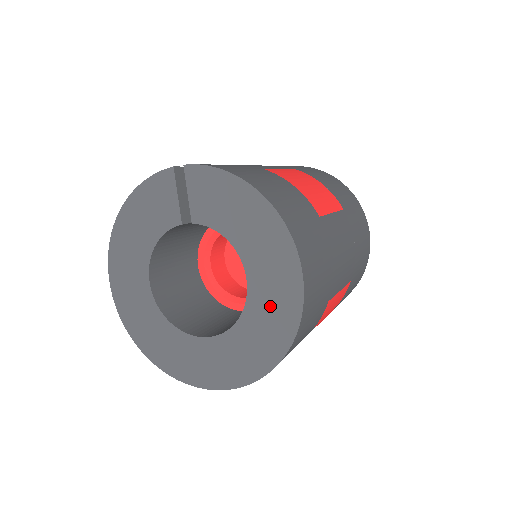
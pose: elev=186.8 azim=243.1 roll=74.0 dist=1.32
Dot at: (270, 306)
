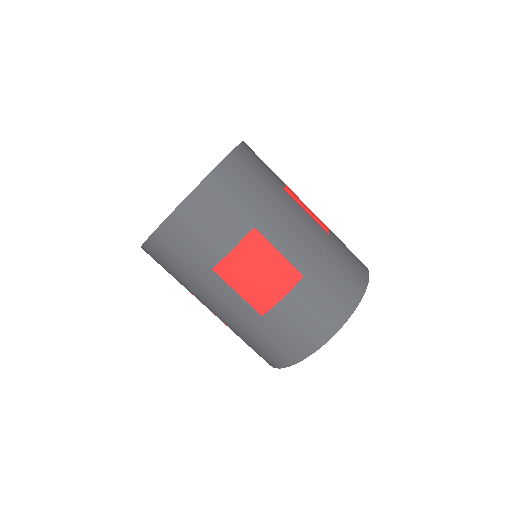
Dot at: occluded
